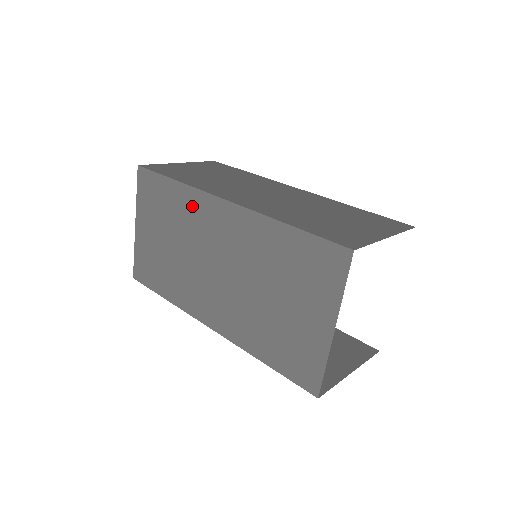
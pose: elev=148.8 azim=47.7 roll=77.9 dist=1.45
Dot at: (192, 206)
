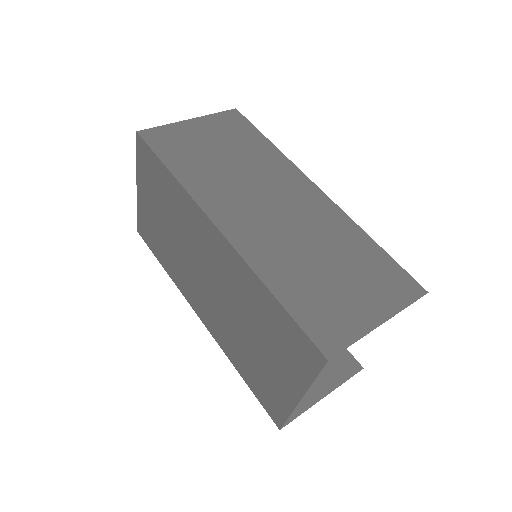
Dot at: (186, 210)
